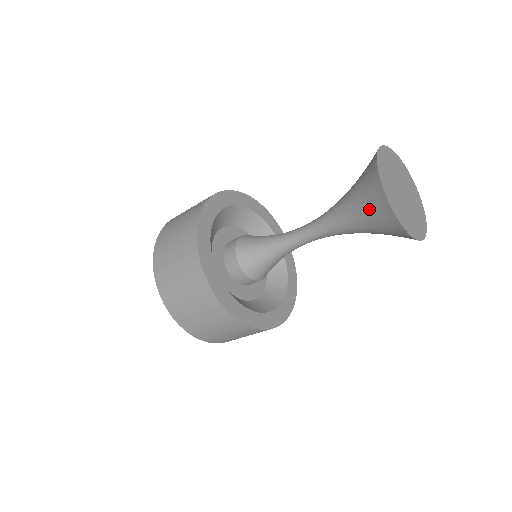
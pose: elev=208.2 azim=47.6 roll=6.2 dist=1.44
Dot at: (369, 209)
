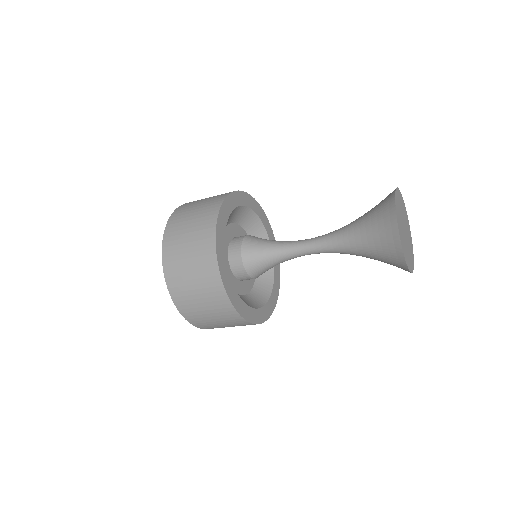
Dot at: (381, 249)
